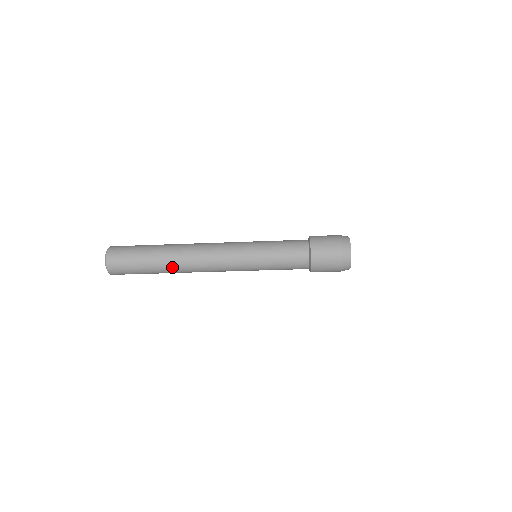
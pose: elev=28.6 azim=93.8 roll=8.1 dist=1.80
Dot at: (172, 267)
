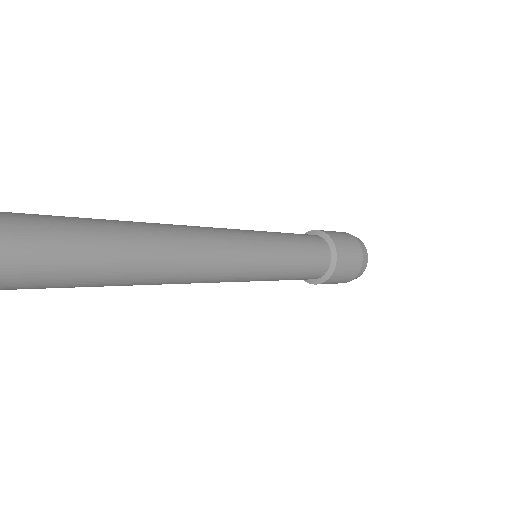
Dot at: (135, 275)
